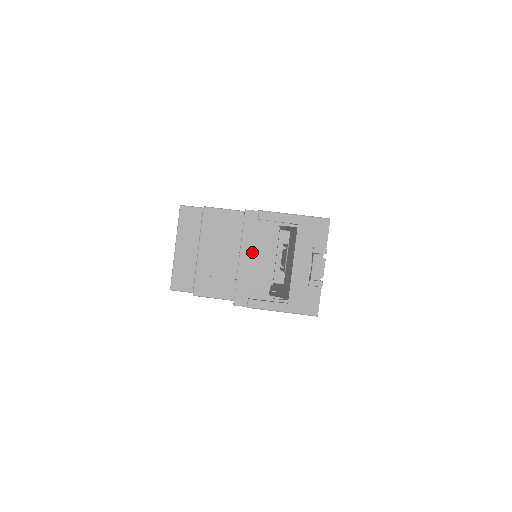
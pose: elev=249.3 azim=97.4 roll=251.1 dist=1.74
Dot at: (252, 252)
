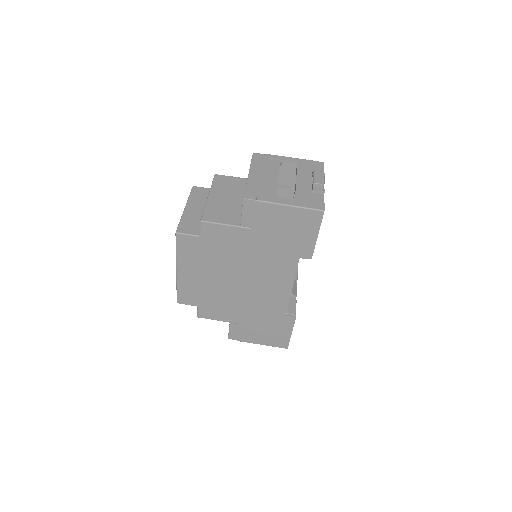
Dot at: (260, 172)
